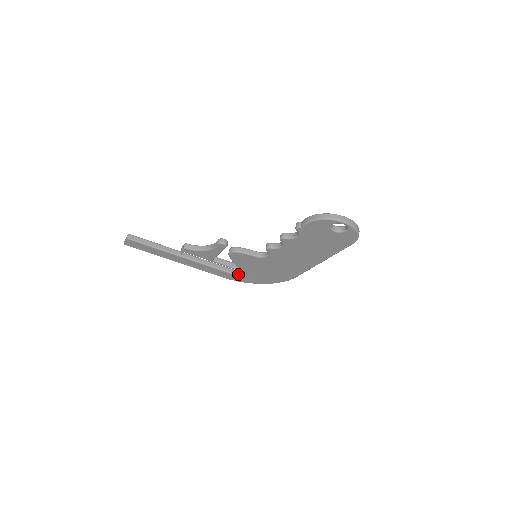
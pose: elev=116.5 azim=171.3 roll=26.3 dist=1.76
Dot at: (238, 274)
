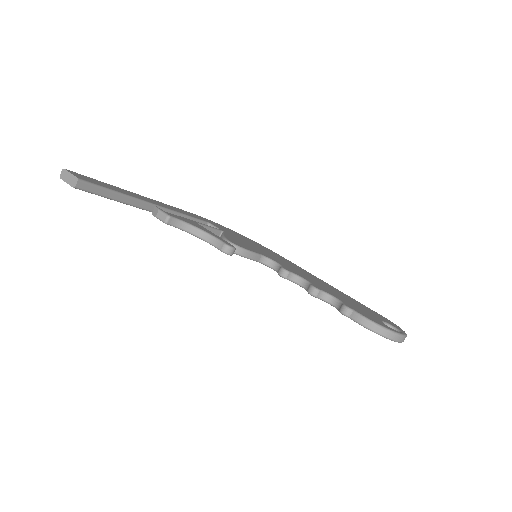
Dot at: occluded
